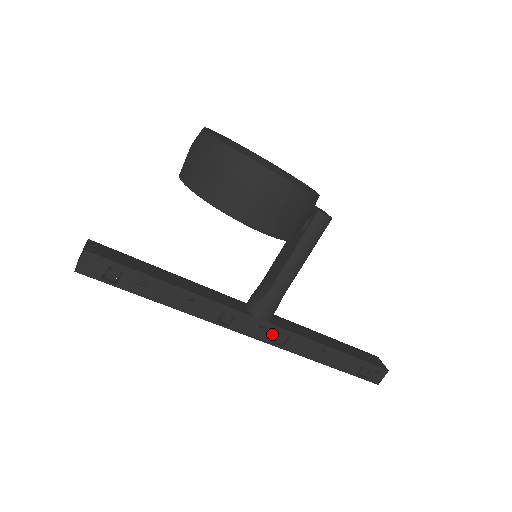
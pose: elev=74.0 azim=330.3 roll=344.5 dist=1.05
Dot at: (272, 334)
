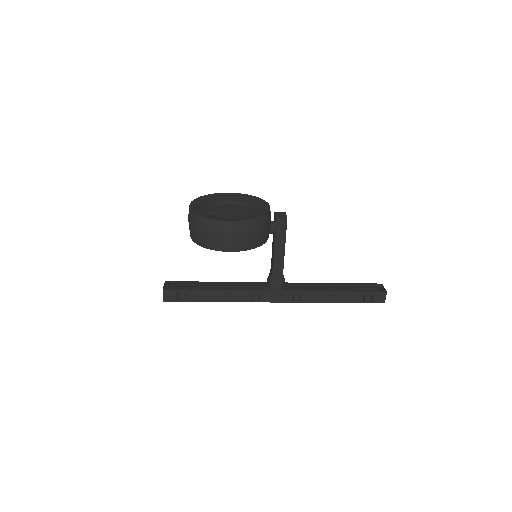
Dot at: (289, 296)
